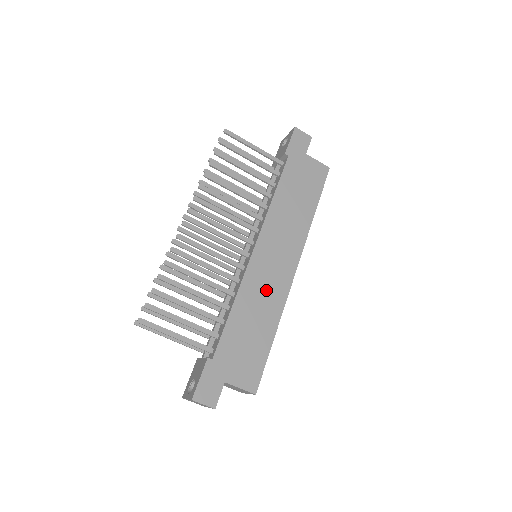
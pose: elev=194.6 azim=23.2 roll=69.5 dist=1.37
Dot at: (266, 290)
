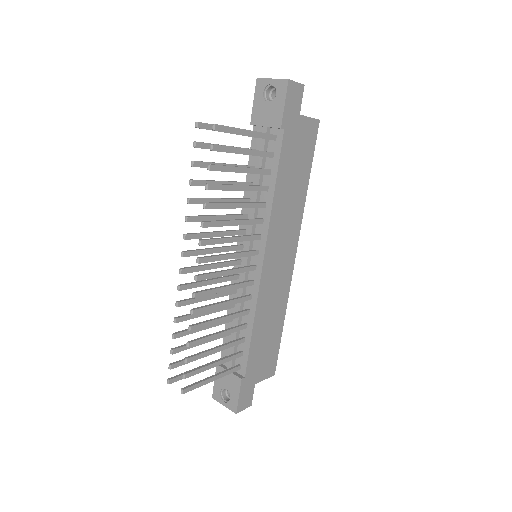
Dot at: (275, 294)
